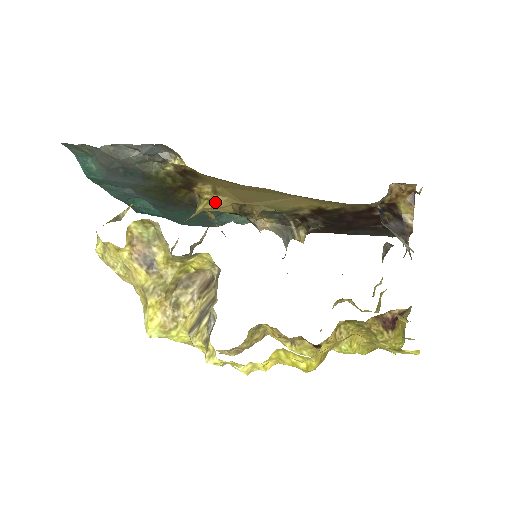
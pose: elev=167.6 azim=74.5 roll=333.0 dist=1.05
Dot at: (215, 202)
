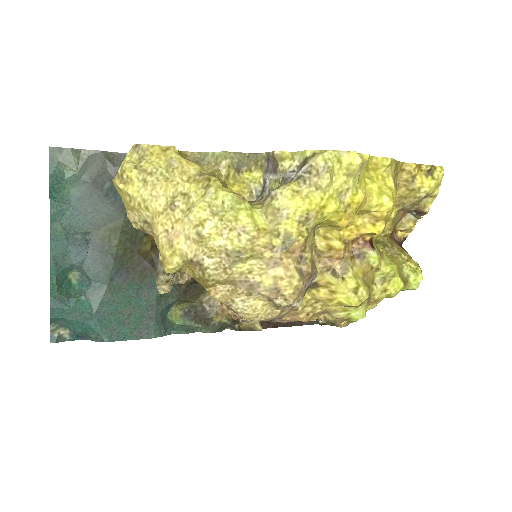
Dot at: occluded
